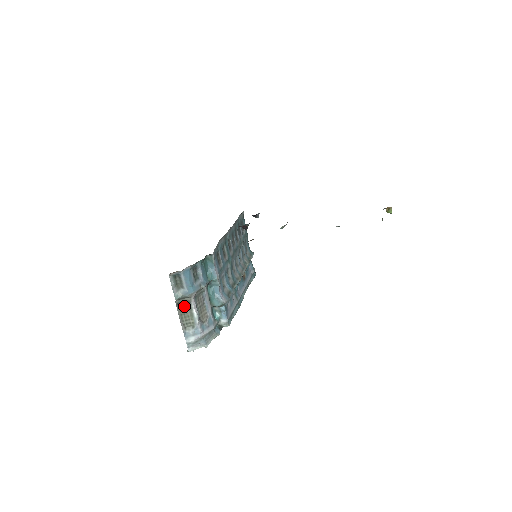
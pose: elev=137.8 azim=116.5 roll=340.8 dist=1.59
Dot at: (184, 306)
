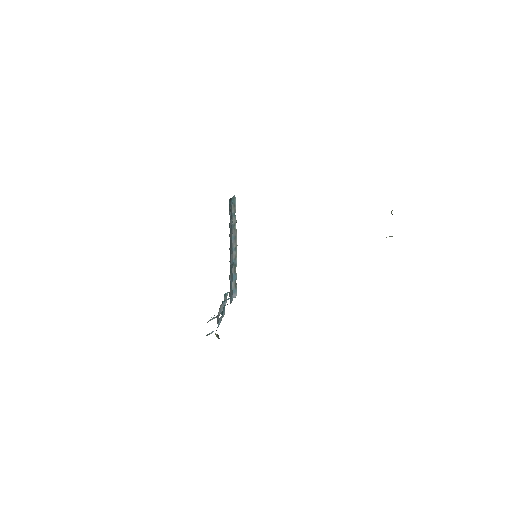
Dot at: occluded
